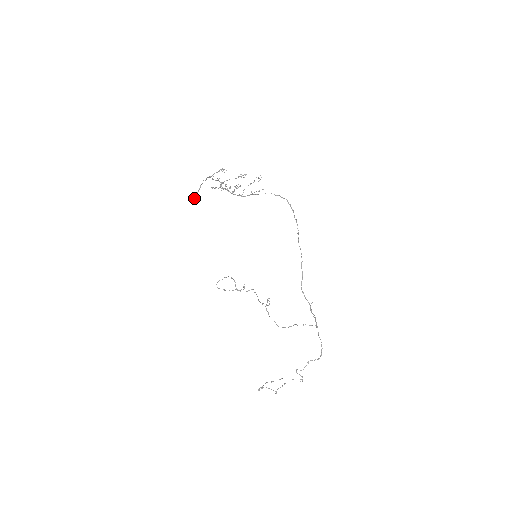
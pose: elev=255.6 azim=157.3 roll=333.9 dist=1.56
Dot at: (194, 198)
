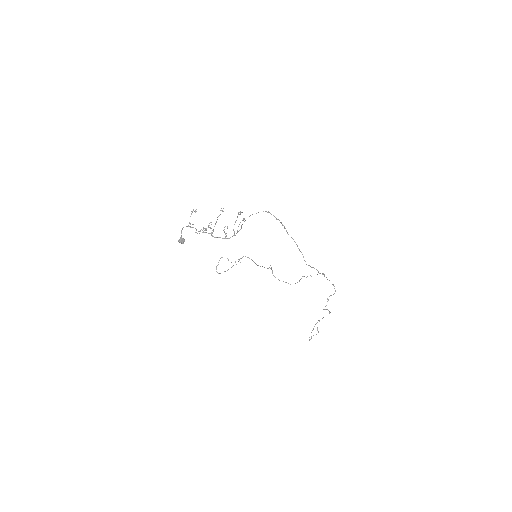
Dot at: (181, 243)
